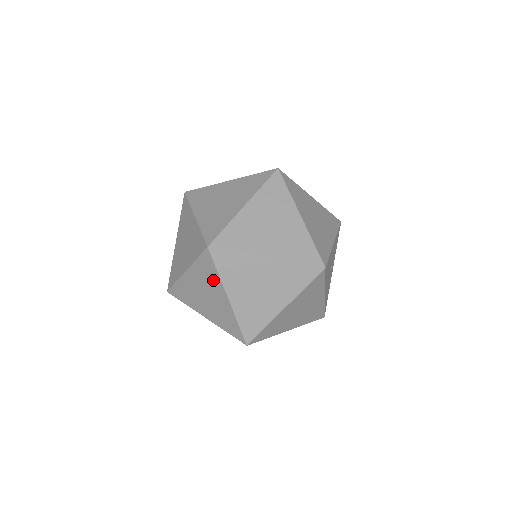
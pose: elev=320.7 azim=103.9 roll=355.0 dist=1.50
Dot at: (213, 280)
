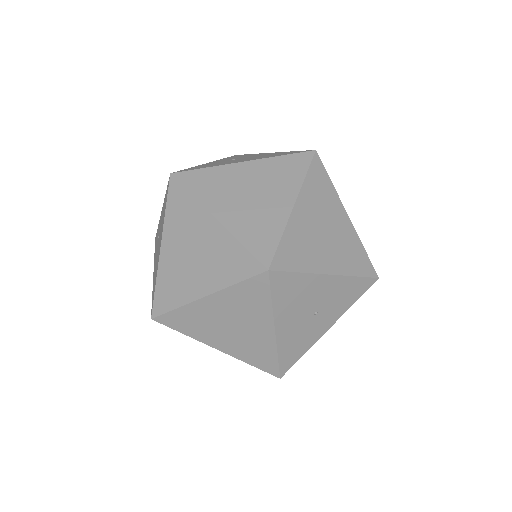
Dot at: (163, 220)
